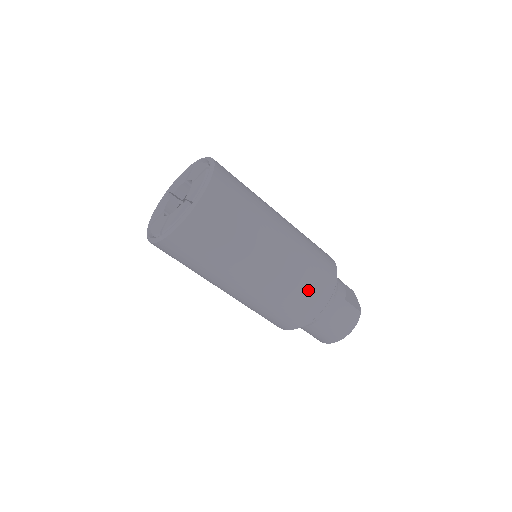
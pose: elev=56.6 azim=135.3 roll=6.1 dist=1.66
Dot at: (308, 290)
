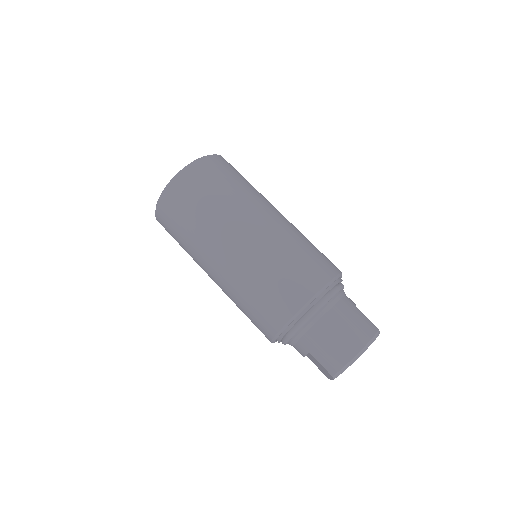
Dot at: (307, 258)
